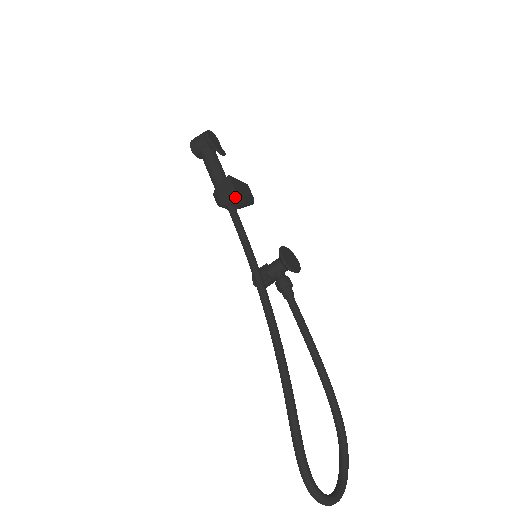
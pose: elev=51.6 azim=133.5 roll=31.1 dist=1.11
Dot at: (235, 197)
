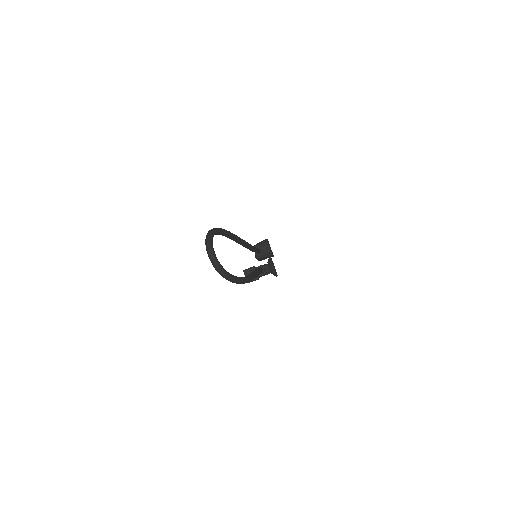
Dot at: (264, 241)
